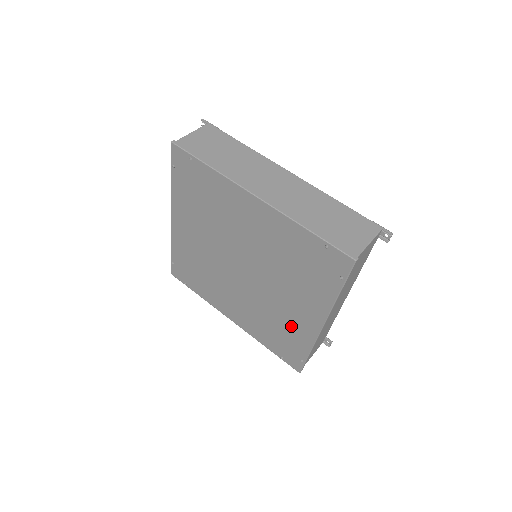
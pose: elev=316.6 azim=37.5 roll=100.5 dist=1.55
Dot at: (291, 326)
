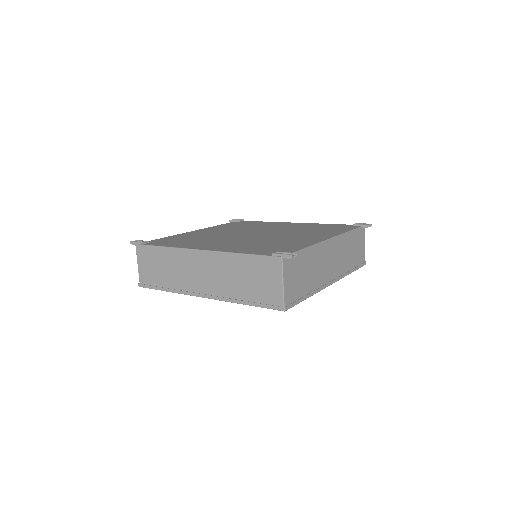
Dot at: occluded
